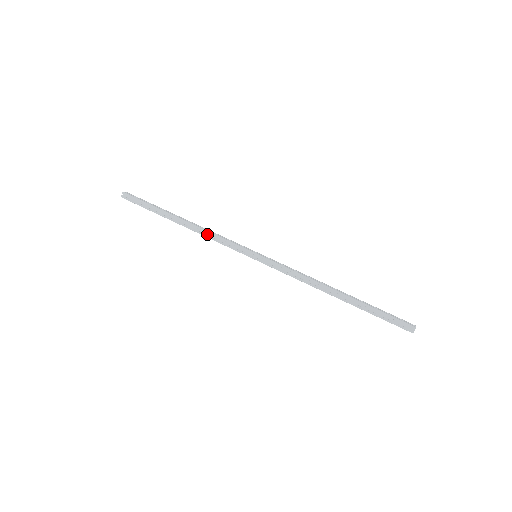
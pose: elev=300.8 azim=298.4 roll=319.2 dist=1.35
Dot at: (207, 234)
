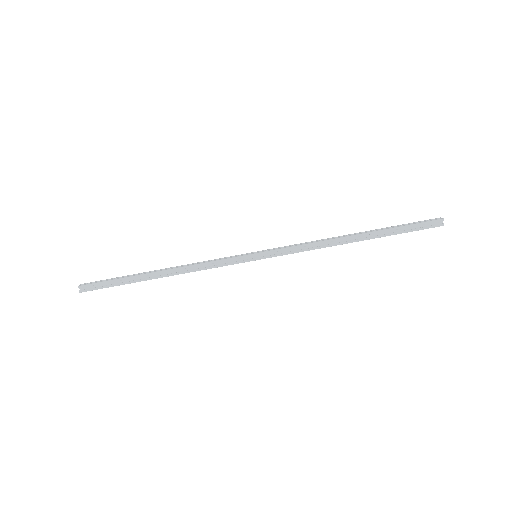
Dot at: (194, 269)
